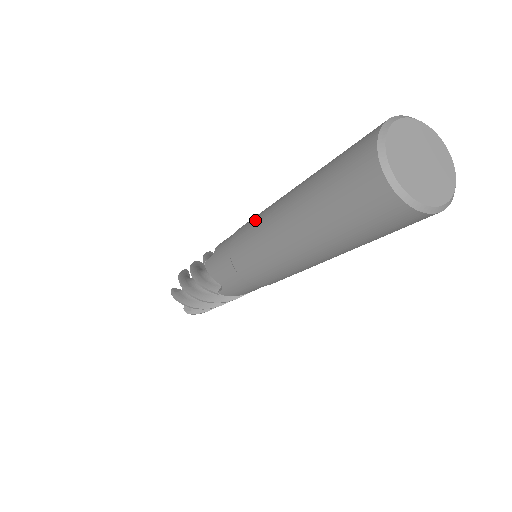
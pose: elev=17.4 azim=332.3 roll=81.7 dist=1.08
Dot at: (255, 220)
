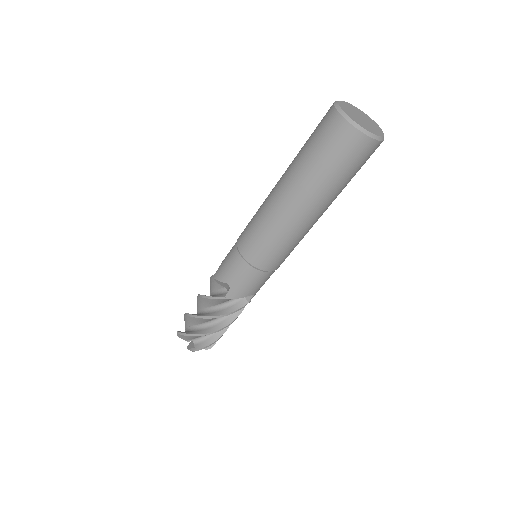
Dot at: (257, 211)
